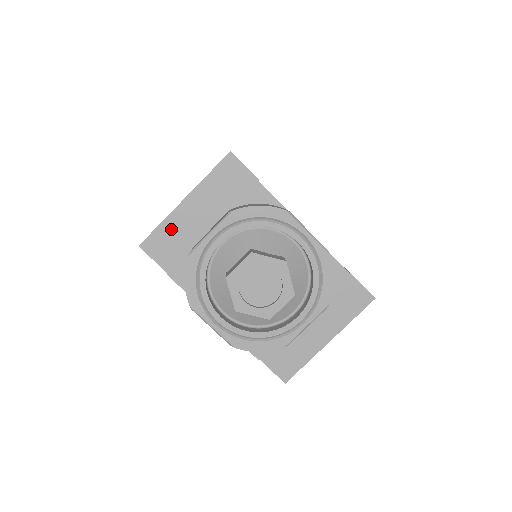
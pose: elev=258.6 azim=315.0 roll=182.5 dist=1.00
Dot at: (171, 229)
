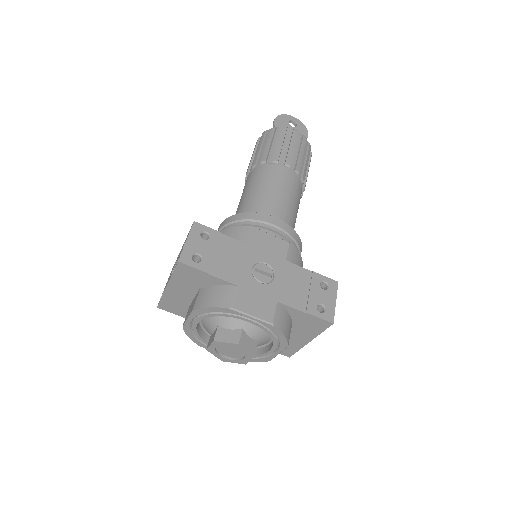
Dot at: (170, 300)
